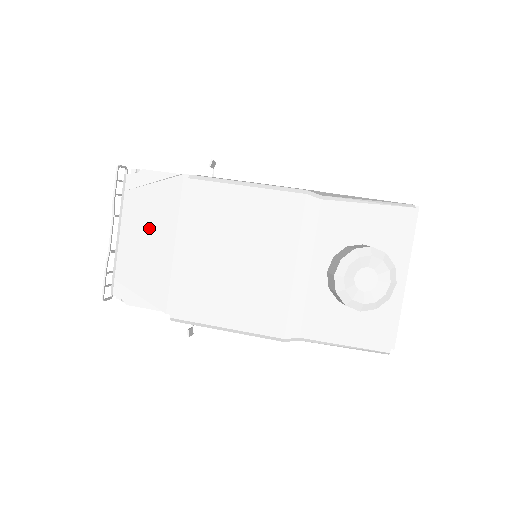
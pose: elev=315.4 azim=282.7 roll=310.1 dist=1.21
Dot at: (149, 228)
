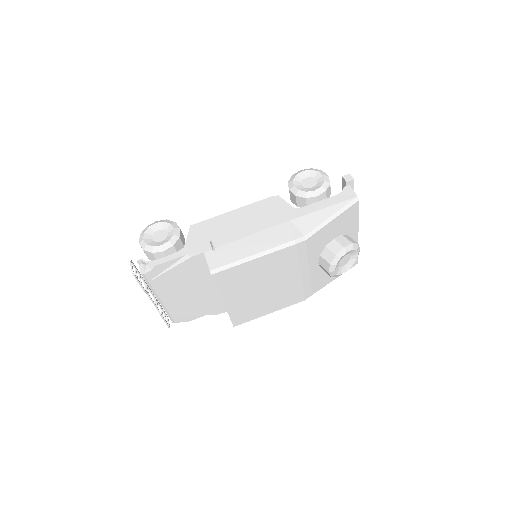
Dot at: (182, 289)
